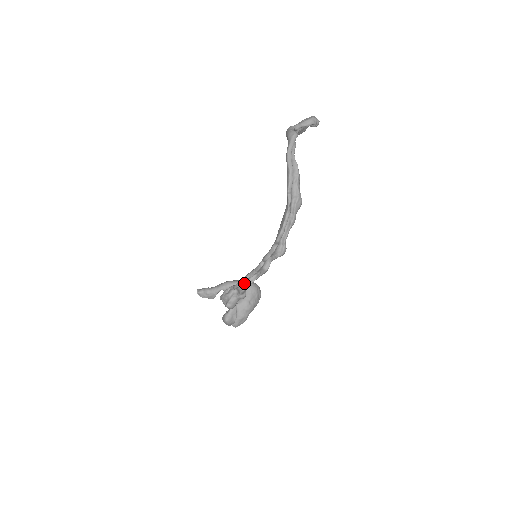
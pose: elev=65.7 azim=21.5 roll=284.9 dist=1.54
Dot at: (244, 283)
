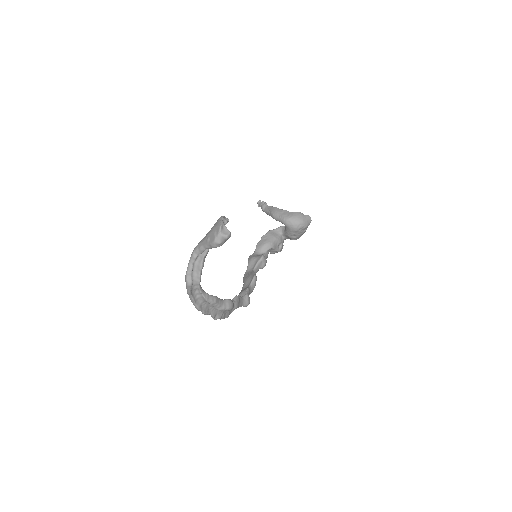
Dot at: occluded
